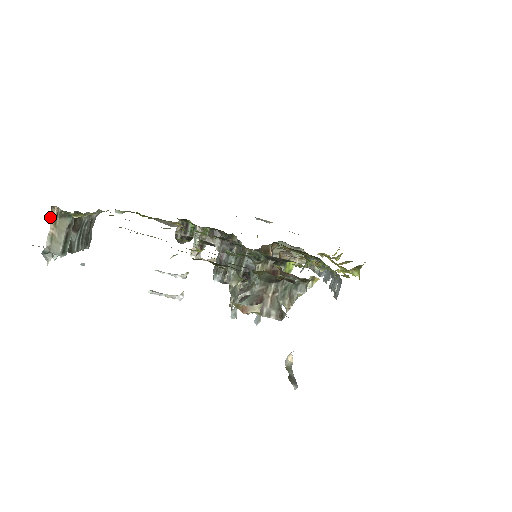
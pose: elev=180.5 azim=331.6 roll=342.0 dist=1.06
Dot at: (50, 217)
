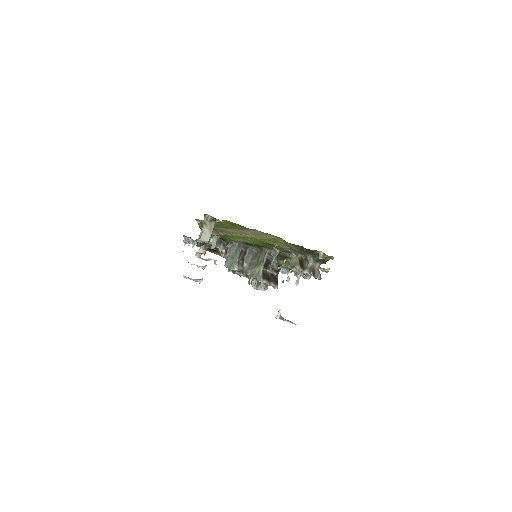
Dot at: occluded
